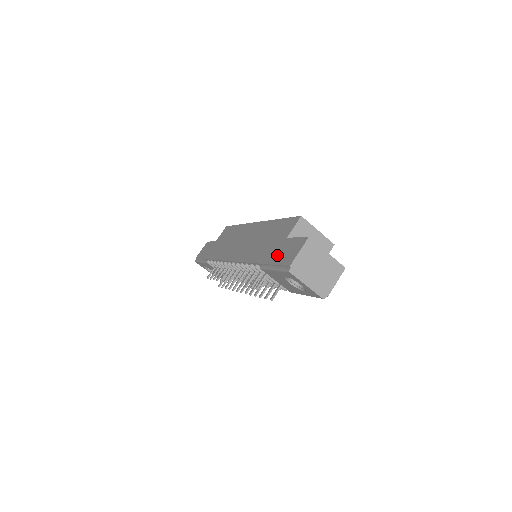
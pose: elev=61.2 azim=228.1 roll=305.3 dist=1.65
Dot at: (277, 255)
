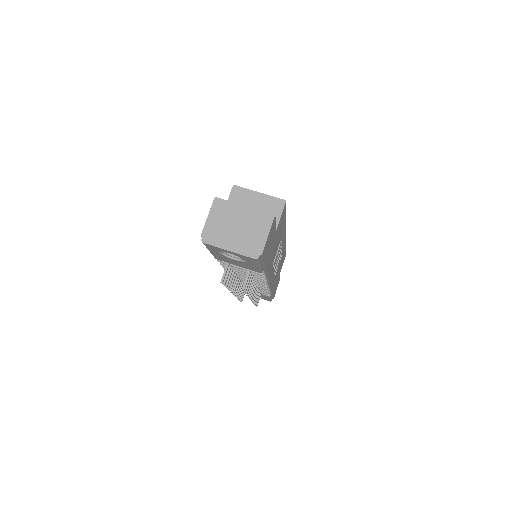
Dot at: occluded
